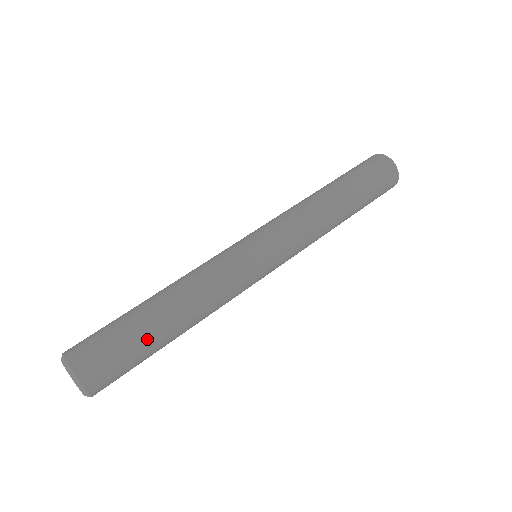
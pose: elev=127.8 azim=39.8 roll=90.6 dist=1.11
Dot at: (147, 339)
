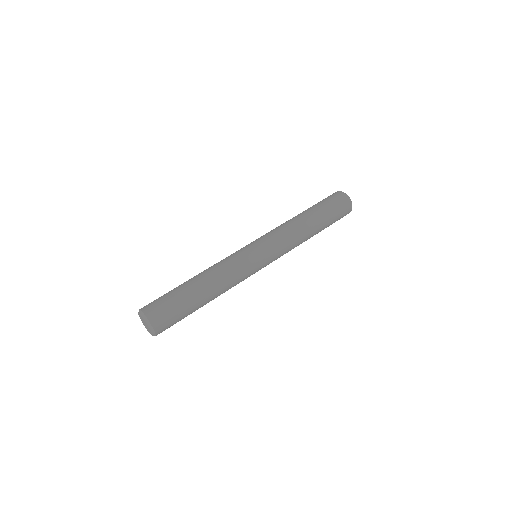
Dot at: (193, 311)
